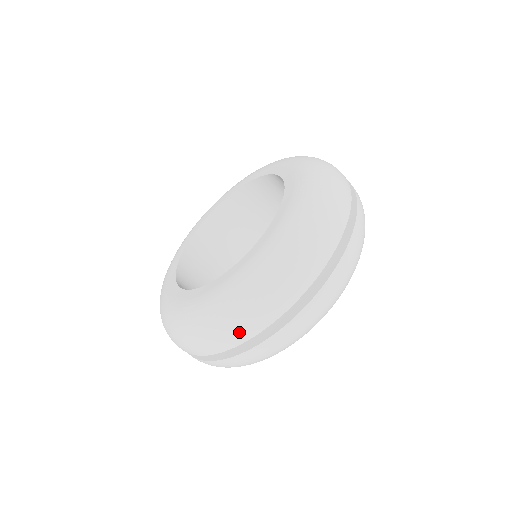
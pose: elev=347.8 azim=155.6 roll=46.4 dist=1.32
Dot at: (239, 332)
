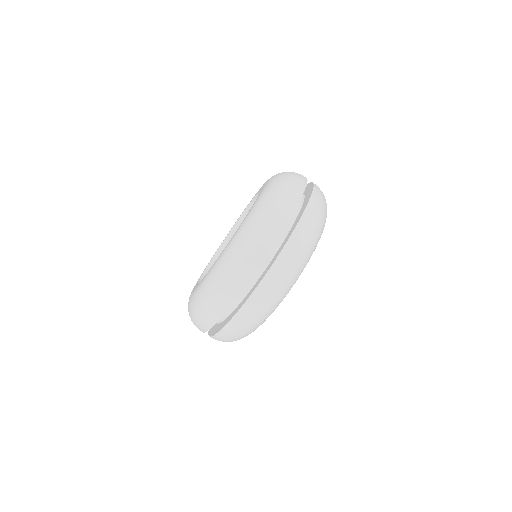
Dot at: occluded
